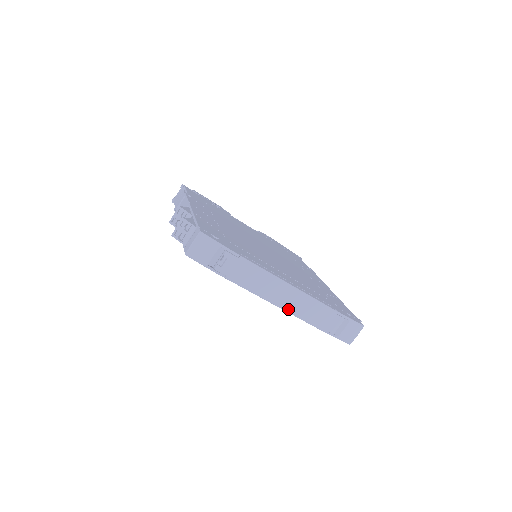
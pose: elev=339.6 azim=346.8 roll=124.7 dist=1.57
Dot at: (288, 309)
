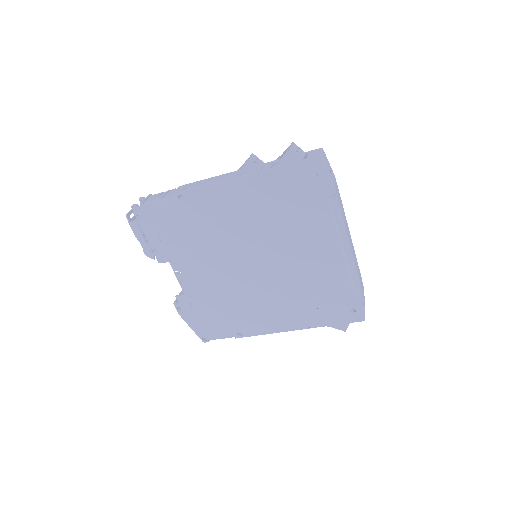
Dot at: (352, 253)
